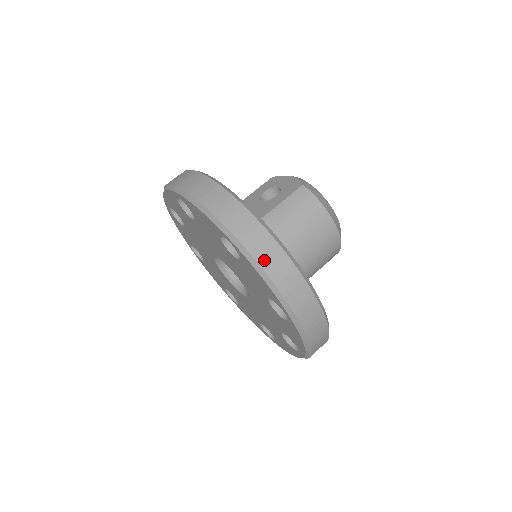
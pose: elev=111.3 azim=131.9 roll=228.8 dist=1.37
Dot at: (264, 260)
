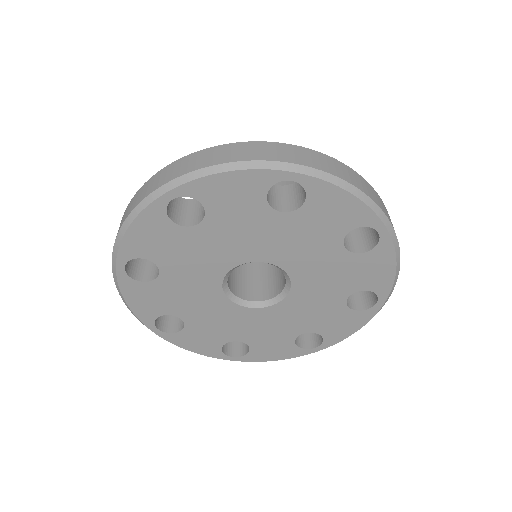
Dot at: (338, 173)
